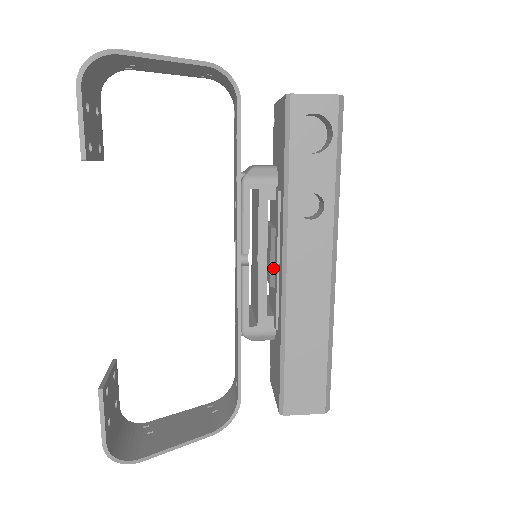
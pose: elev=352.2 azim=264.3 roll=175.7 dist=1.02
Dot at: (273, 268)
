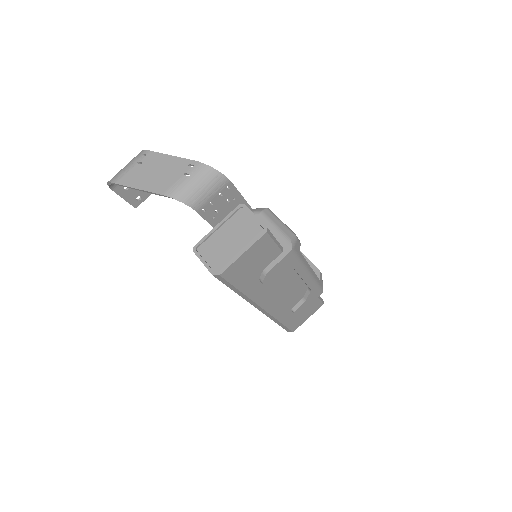
Dot at: occluded
